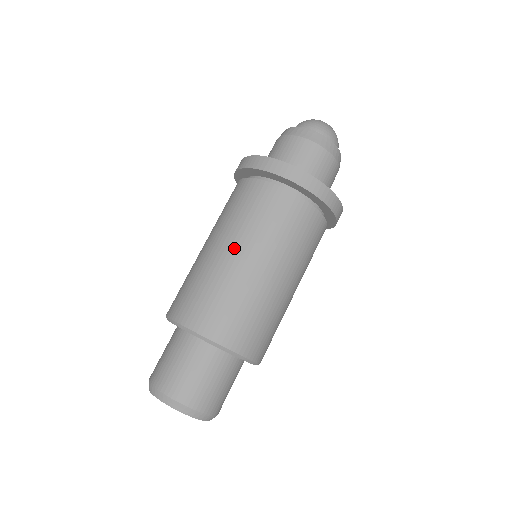
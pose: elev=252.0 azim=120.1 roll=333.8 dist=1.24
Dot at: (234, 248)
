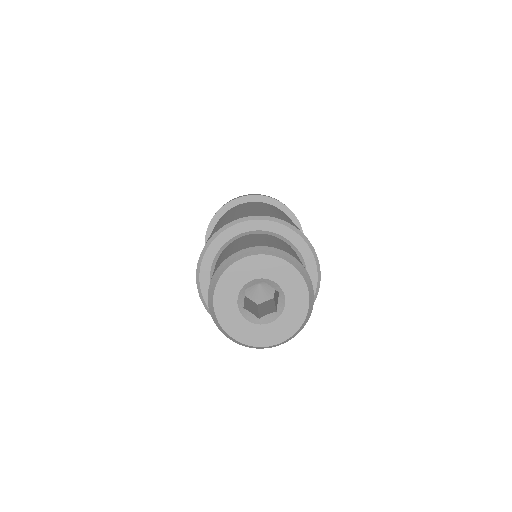
Dot at: (226, 216)
